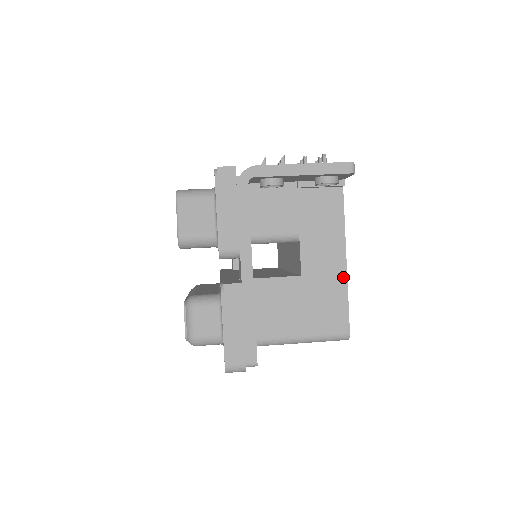
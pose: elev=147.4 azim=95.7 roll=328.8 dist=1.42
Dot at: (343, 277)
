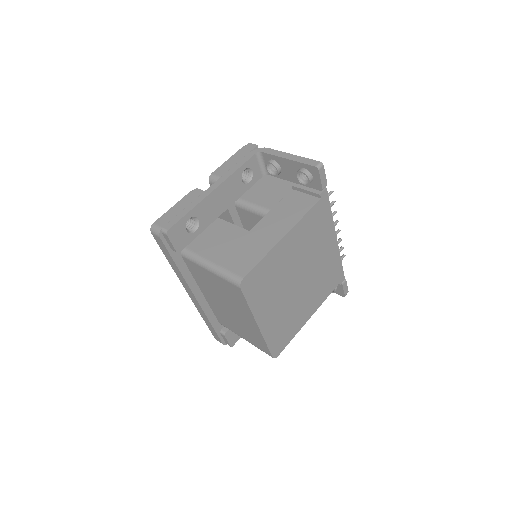
Dot at: (273, 244)
